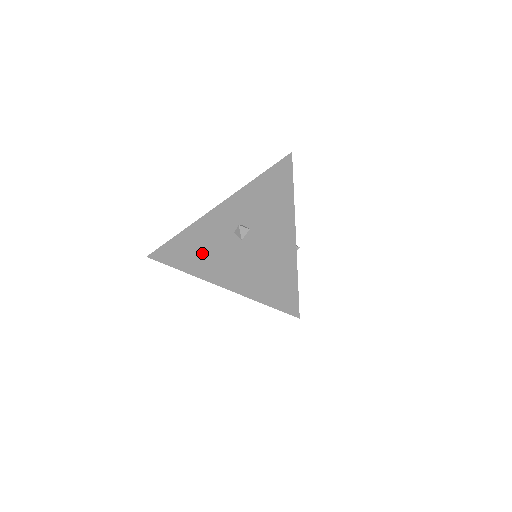
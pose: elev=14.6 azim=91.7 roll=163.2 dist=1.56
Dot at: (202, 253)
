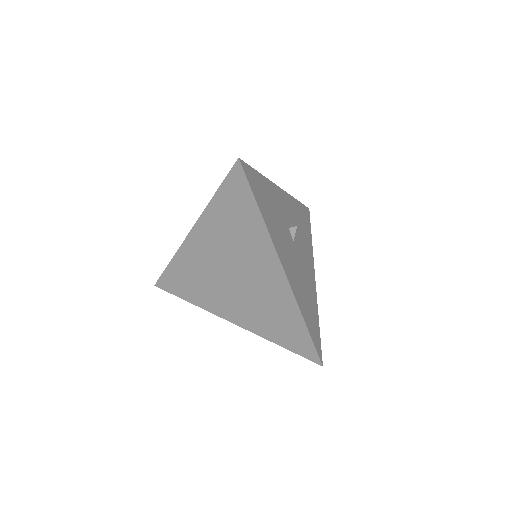
Dot at: occluded
